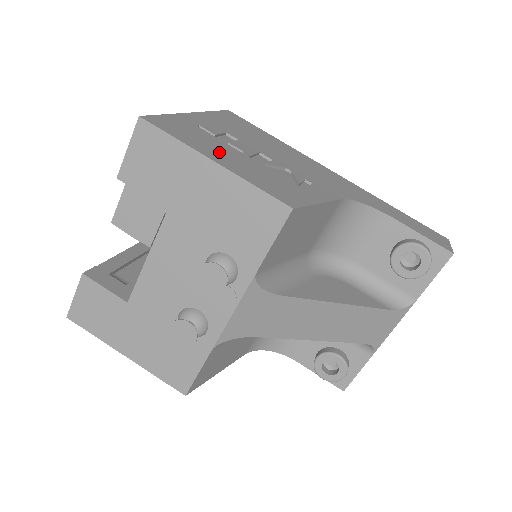
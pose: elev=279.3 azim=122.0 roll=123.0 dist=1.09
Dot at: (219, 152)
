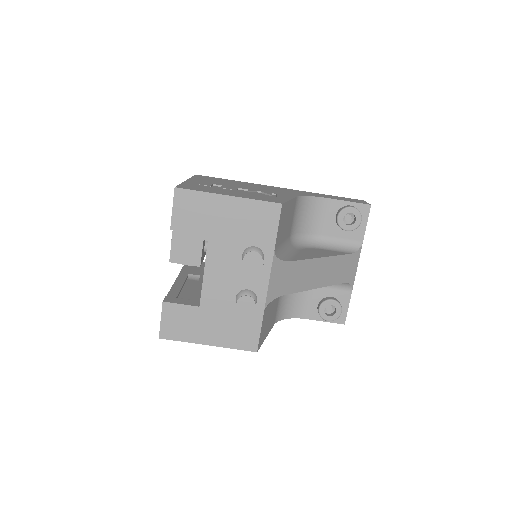
Dot at: (224, 192)
